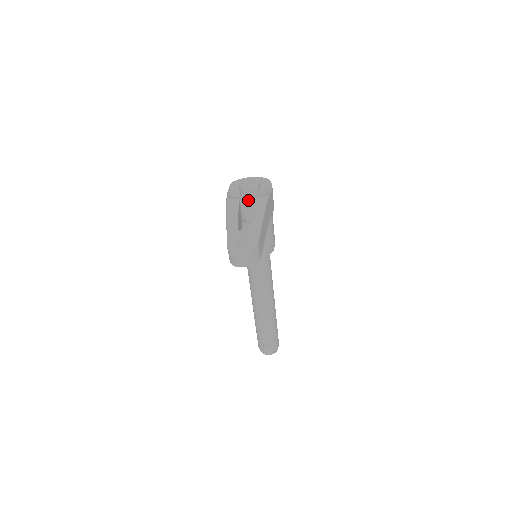
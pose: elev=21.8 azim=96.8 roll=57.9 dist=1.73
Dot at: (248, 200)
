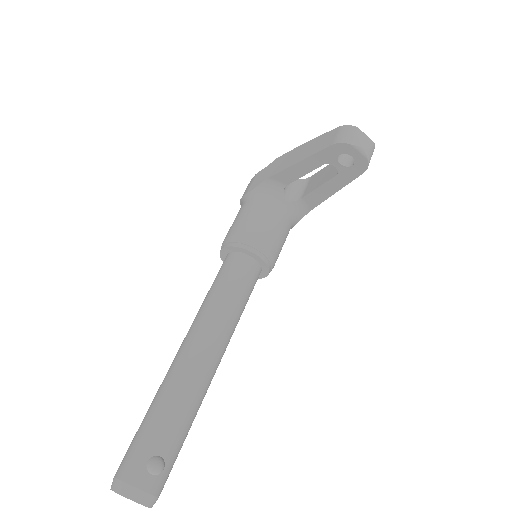
Dot at: occluded
